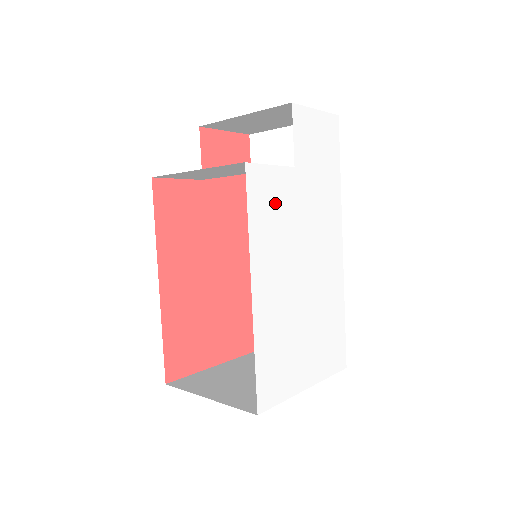
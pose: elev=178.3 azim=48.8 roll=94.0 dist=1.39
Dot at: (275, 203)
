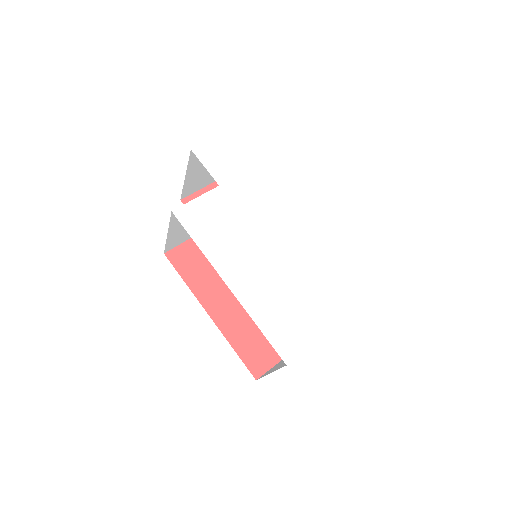
Dot at: (215, 219)
